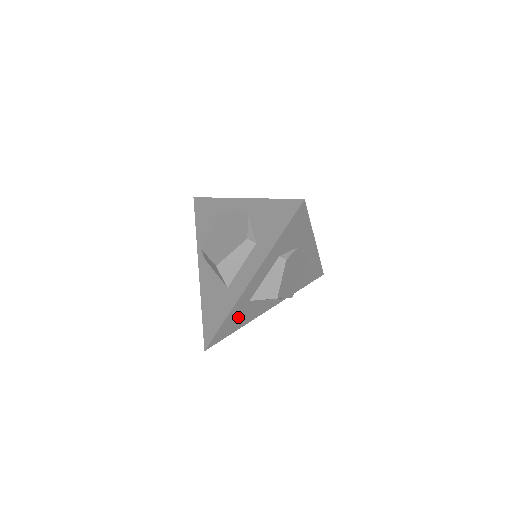
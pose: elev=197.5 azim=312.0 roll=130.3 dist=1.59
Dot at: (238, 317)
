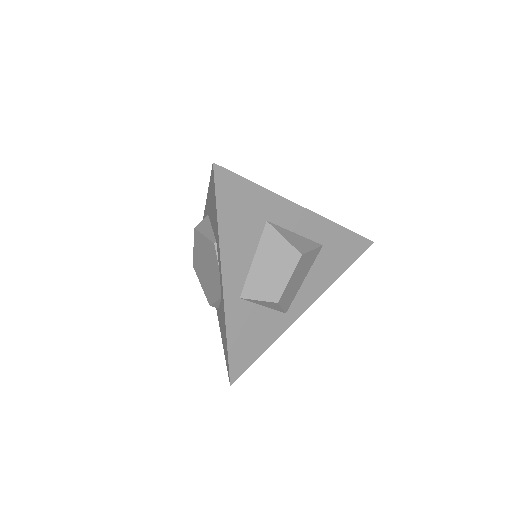
Dot at: occluded
